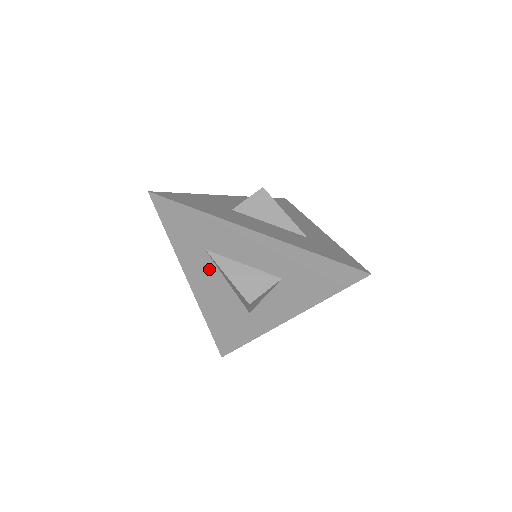
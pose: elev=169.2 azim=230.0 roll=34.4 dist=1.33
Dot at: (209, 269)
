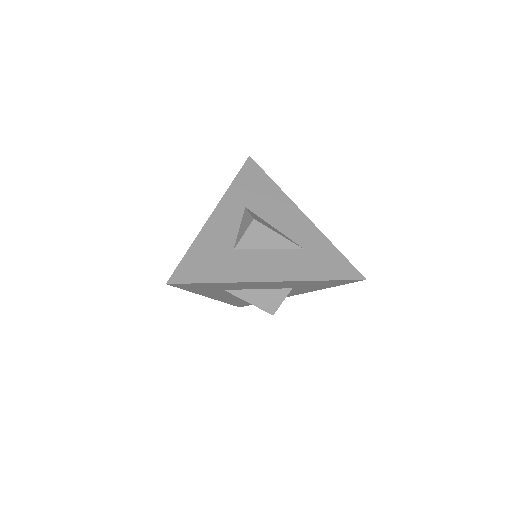
Dot at: (228, 293)
